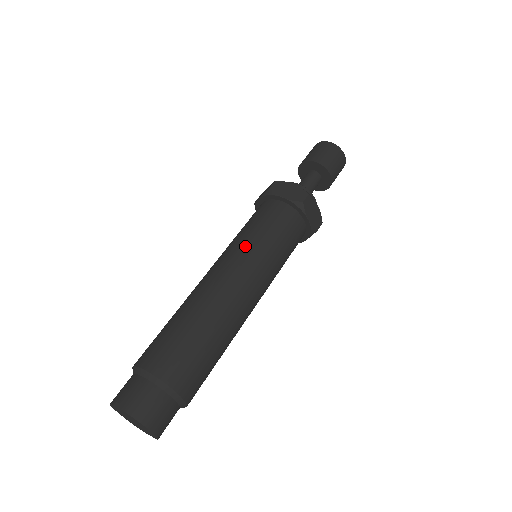
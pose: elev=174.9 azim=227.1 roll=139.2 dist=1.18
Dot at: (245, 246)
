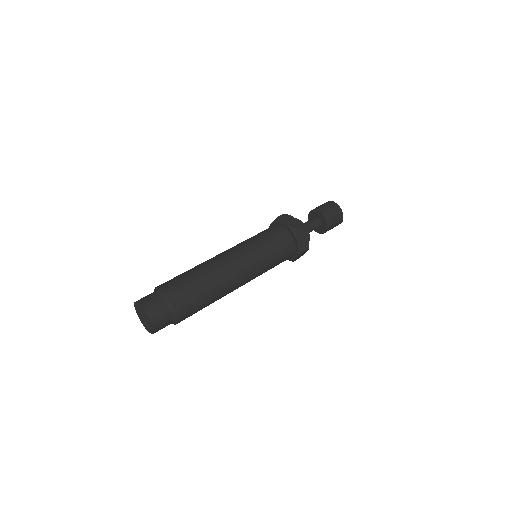
Dot at: (247, 244)
